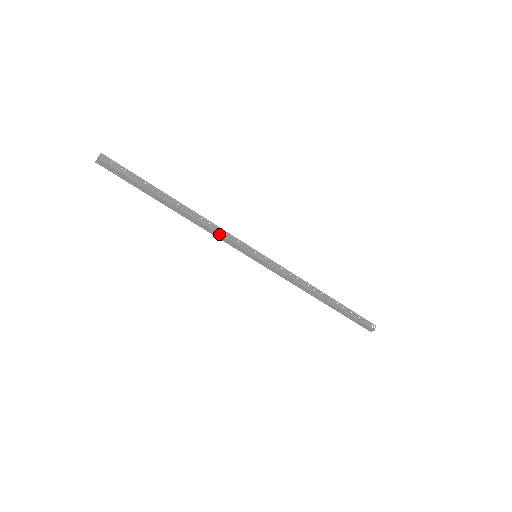
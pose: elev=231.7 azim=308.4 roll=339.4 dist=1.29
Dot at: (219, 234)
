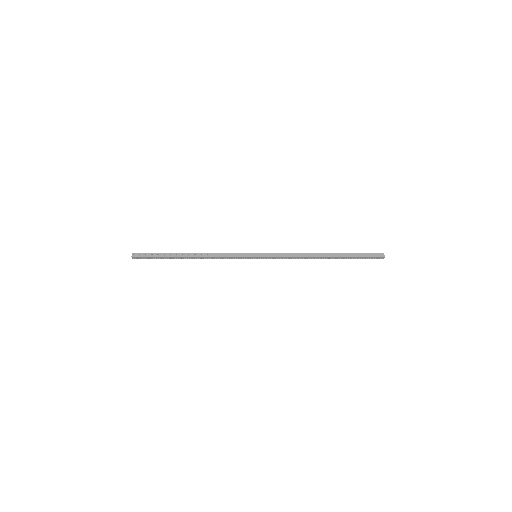
Dot at: (223, 258)
